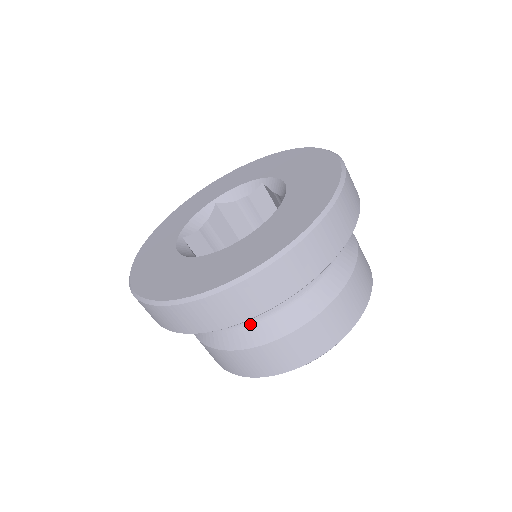
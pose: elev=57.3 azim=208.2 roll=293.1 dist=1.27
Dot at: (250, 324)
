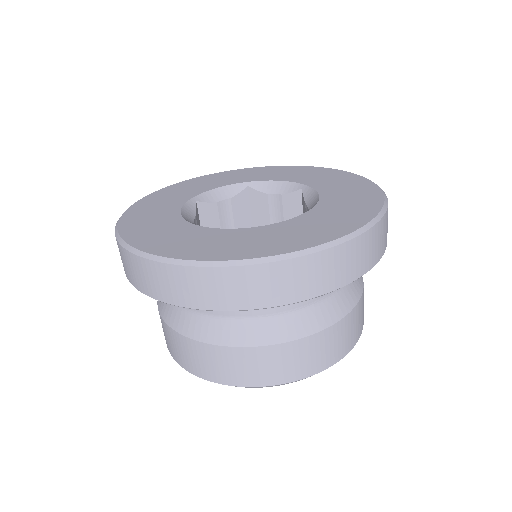
Dot at: (206, 316)
